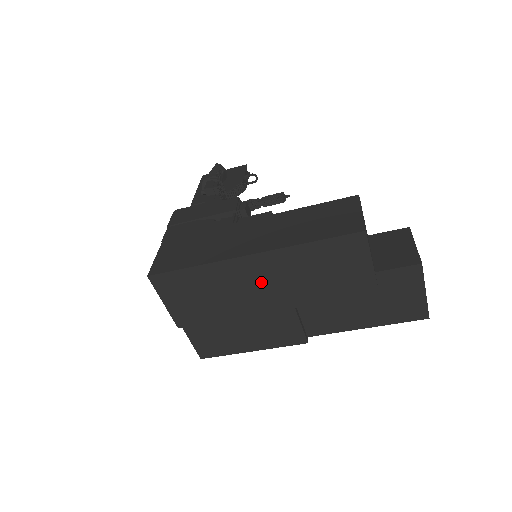
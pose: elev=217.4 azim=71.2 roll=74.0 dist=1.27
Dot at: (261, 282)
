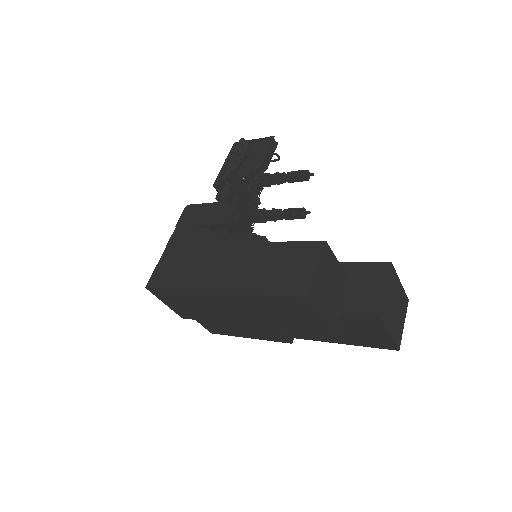
Dot at: (233, 308)
